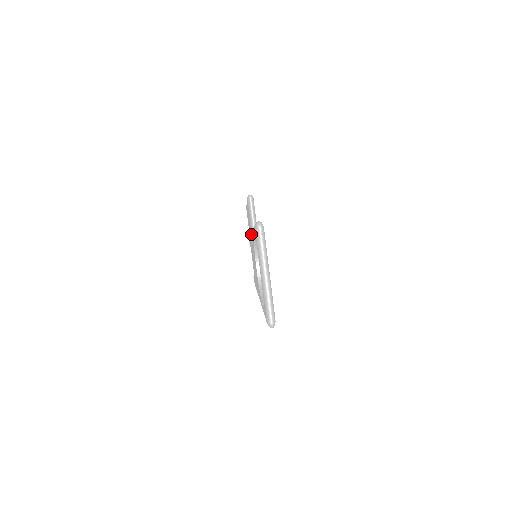
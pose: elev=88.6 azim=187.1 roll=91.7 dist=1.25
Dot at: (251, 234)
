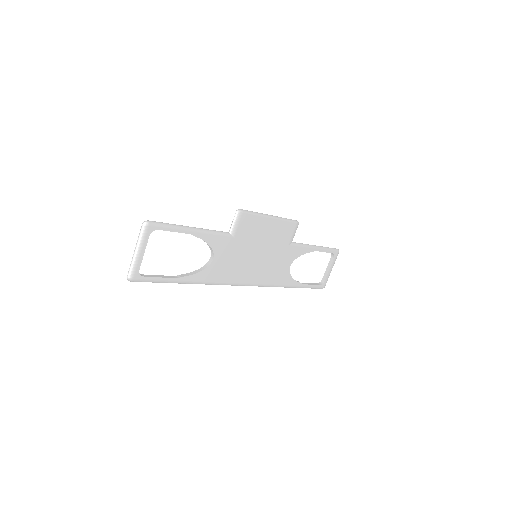
Dot at: occluded
